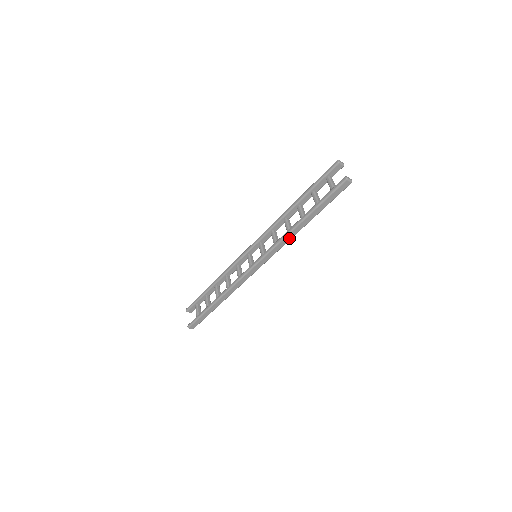
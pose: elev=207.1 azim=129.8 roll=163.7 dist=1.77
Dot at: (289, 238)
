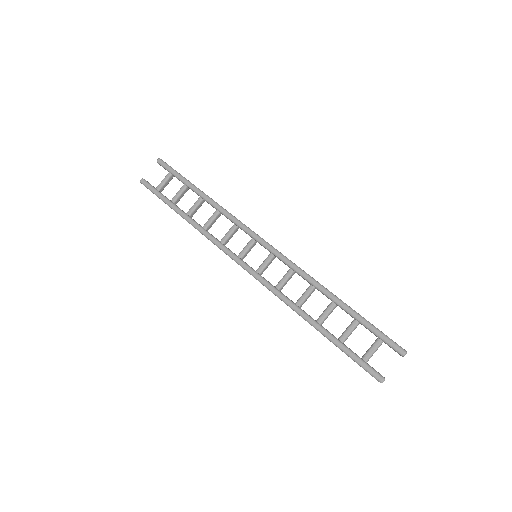
Dot at: occluded
